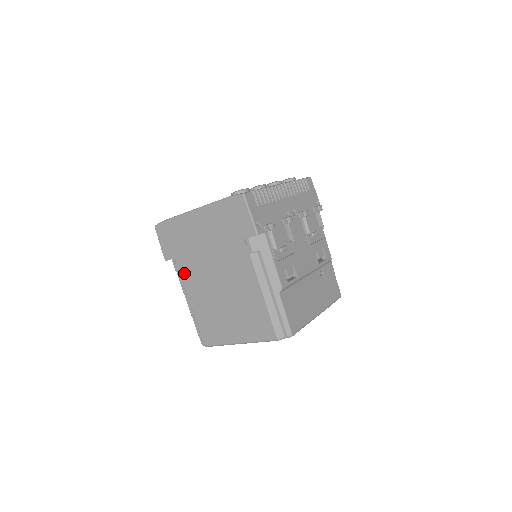
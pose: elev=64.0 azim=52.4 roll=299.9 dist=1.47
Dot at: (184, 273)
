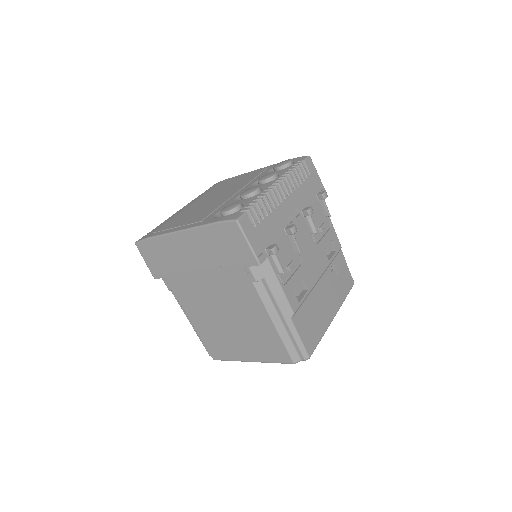
Dot at: (179, 293)
